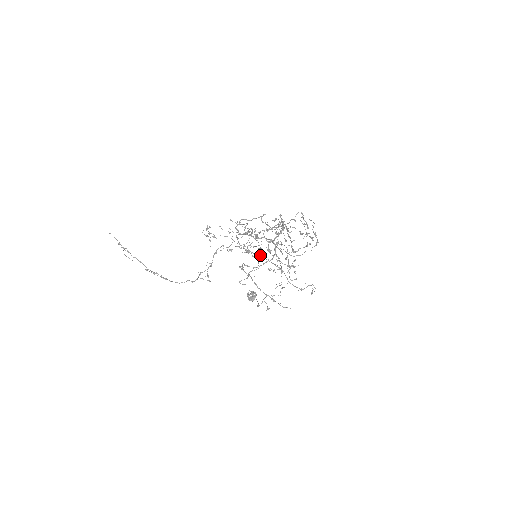
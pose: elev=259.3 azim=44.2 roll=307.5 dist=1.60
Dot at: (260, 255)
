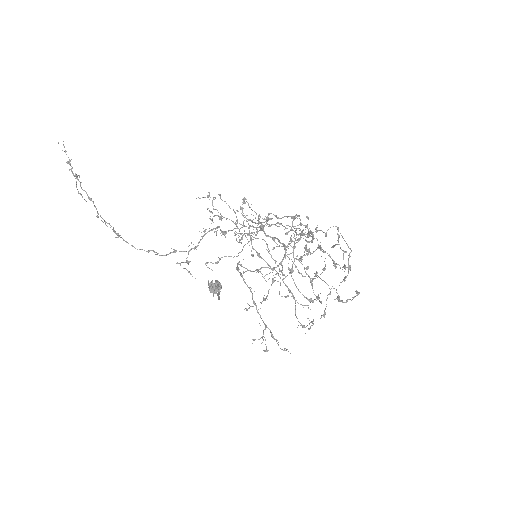
Dot at: (274, 269)
